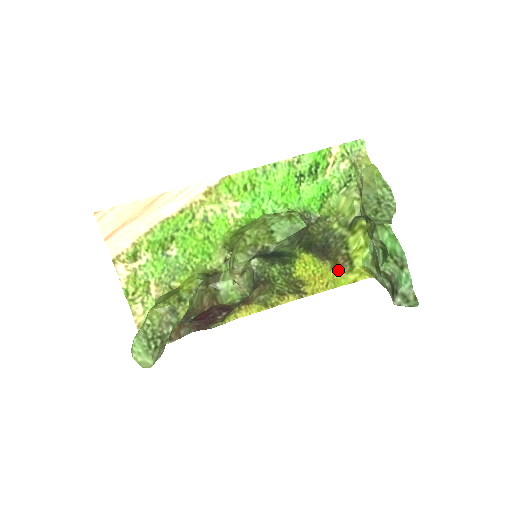
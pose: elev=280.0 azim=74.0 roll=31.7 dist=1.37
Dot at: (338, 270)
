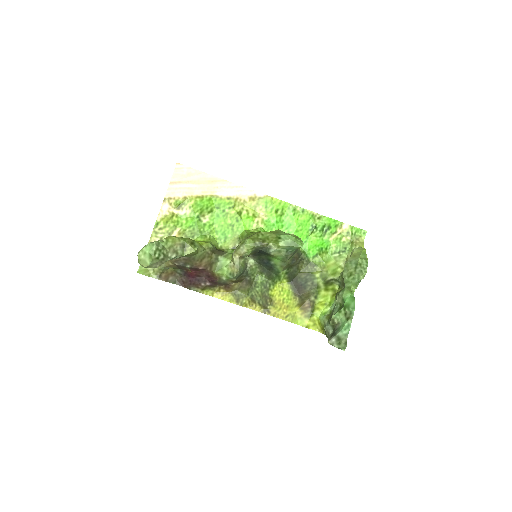
Dot at: (301, 310)
